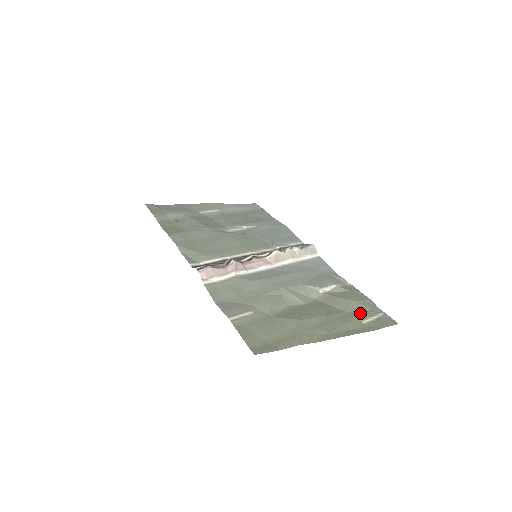
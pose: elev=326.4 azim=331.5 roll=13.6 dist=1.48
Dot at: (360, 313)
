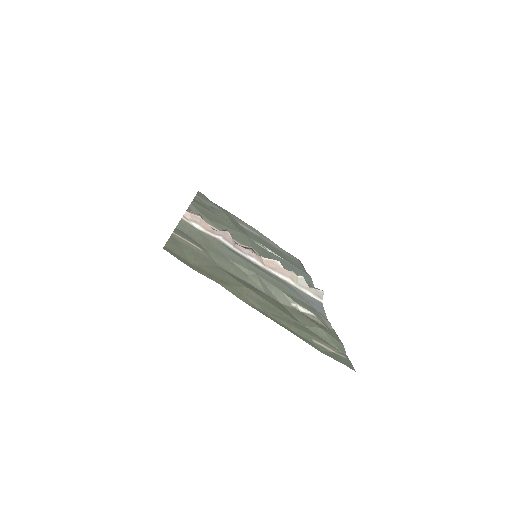
Dot at: (318, 337)
